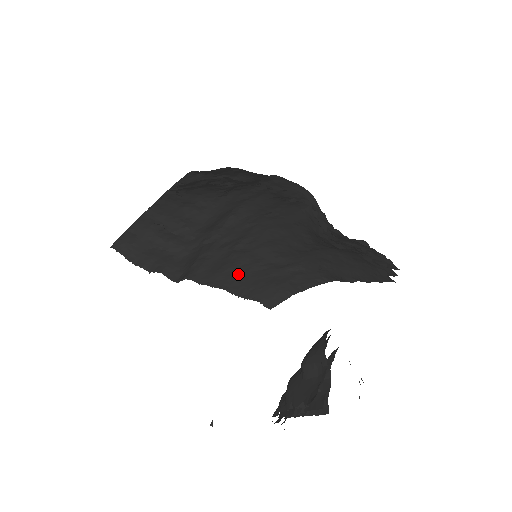
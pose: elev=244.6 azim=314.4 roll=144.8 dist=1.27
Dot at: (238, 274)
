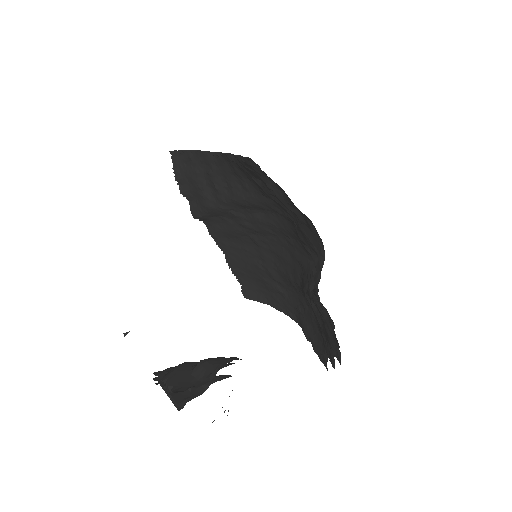
Dot at: (241, 253)
